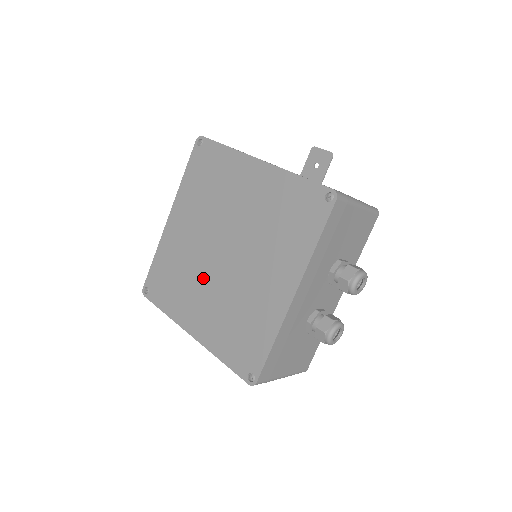
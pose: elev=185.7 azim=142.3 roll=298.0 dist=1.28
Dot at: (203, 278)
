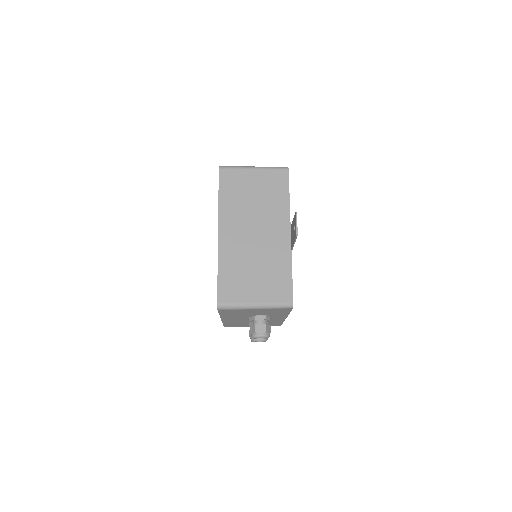
Dot at: occluded
